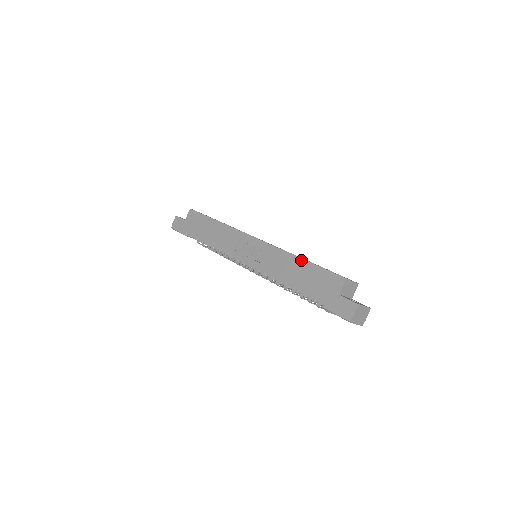
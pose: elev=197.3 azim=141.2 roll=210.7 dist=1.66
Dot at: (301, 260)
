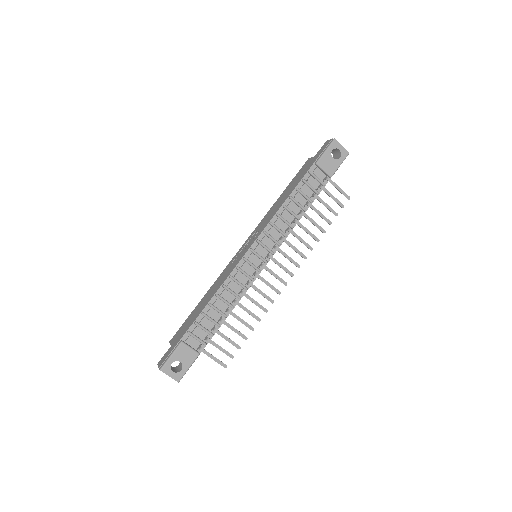
Dot at: (280, 196)
